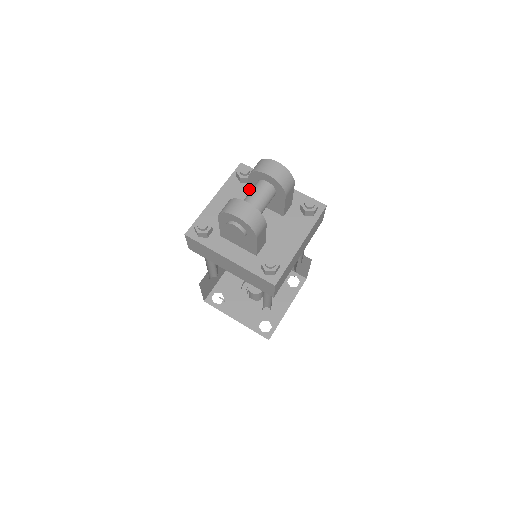
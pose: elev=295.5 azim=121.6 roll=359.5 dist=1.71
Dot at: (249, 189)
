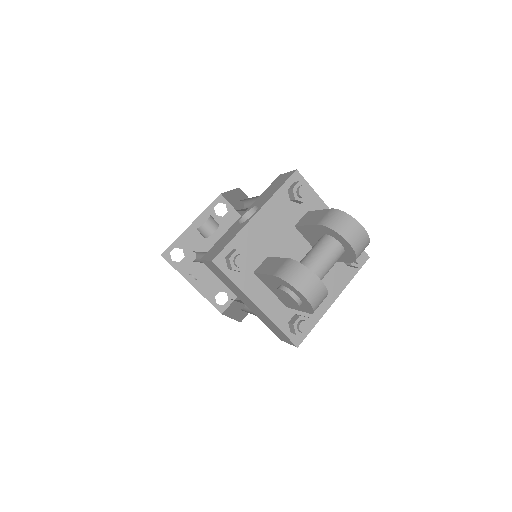
Dot at: (306, 226)
